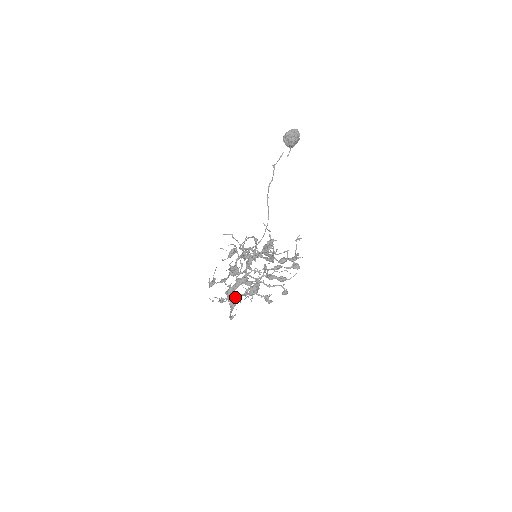
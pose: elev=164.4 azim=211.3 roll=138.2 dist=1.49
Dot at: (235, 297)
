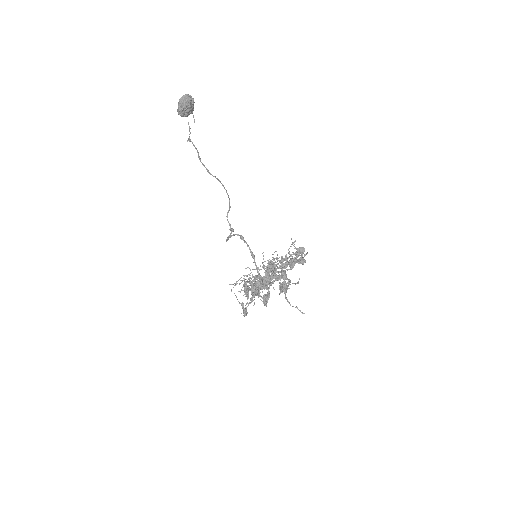
Dot at: (262, 289)
